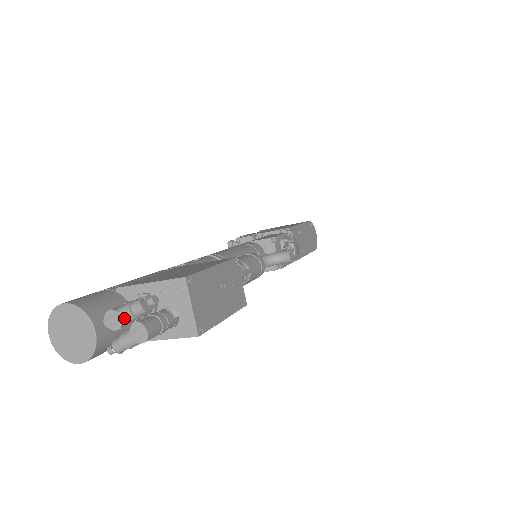
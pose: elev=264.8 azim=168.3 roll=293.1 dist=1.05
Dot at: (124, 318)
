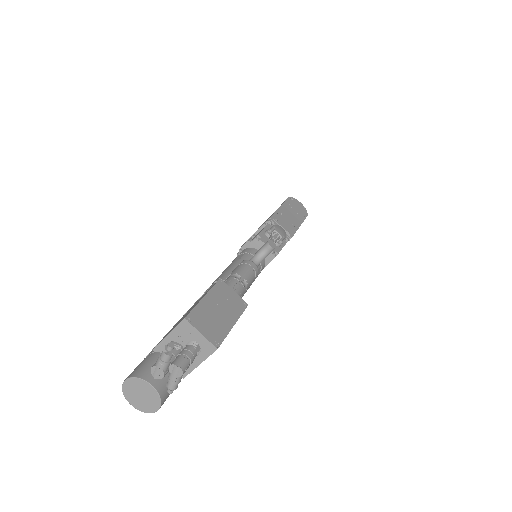
Dot at: (162, 367)
